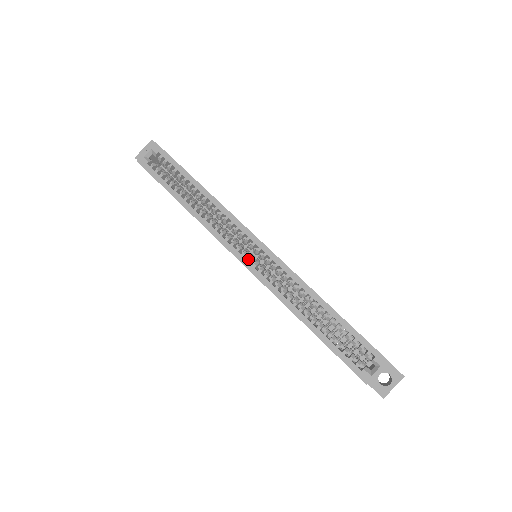
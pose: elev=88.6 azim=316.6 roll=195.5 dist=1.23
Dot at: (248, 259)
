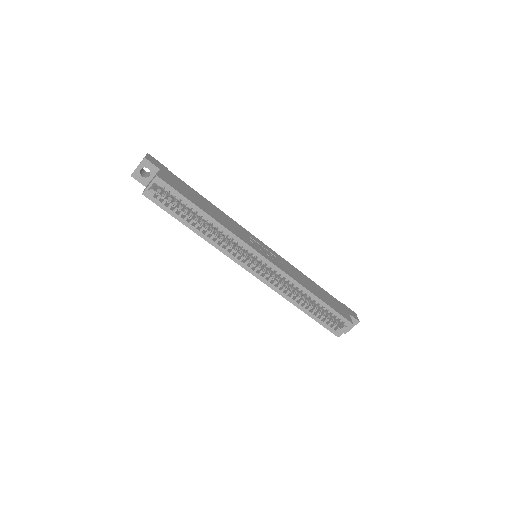
Dot at: (255, 270)
